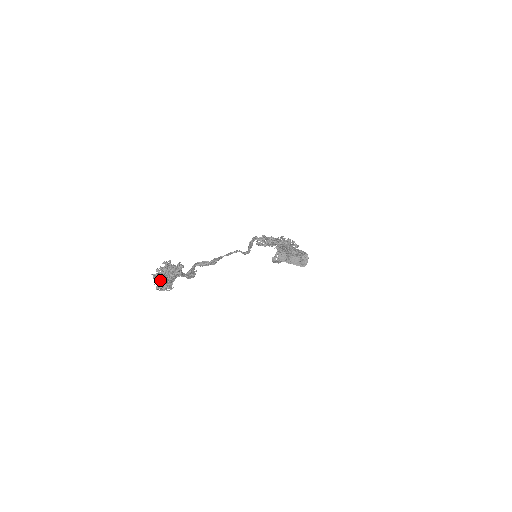
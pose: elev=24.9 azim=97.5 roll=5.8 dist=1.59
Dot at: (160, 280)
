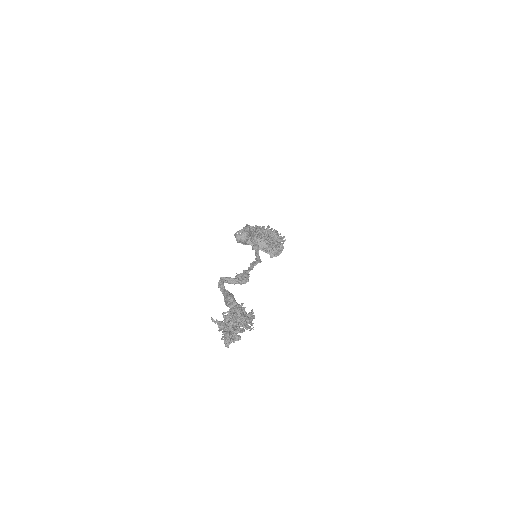
Dot at: (234, 335)
